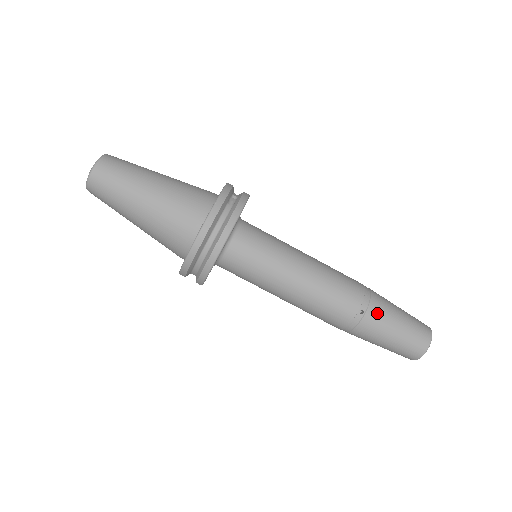
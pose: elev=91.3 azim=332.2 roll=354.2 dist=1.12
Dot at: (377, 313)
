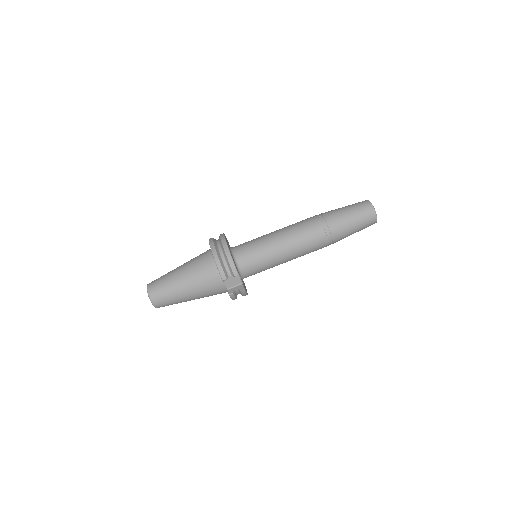
Dot at: (328, 212)
